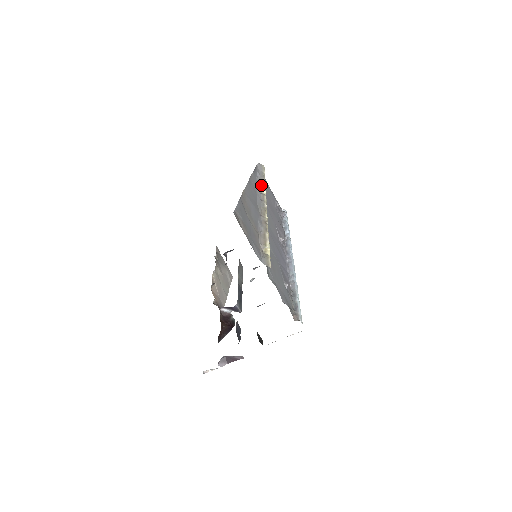
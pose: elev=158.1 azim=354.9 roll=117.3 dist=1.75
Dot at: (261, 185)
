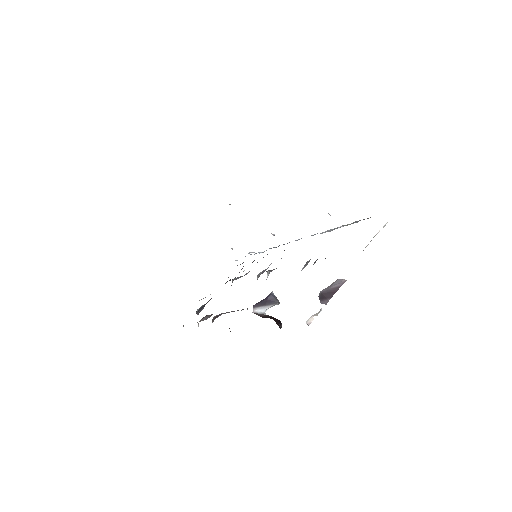
Dot at: occluded
